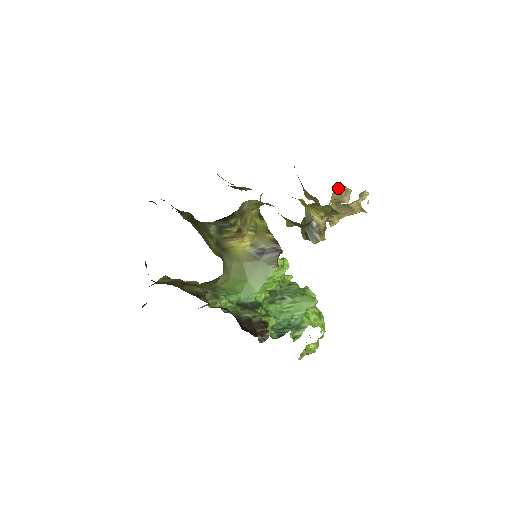
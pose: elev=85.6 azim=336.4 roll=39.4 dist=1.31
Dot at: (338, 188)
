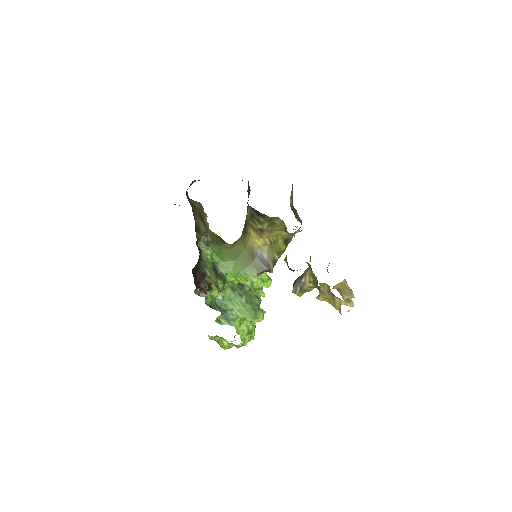
Dot at: (347, 284)
